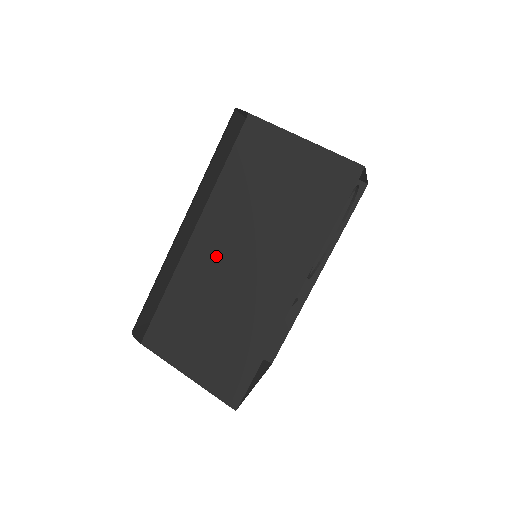
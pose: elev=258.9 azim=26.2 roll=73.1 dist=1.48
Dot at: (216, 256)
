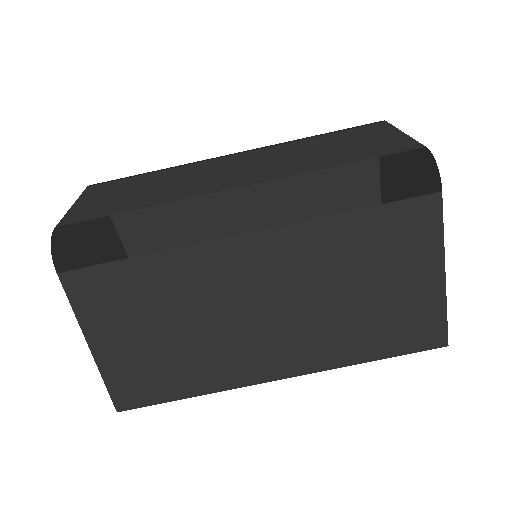
Dot at: (247, 280)
